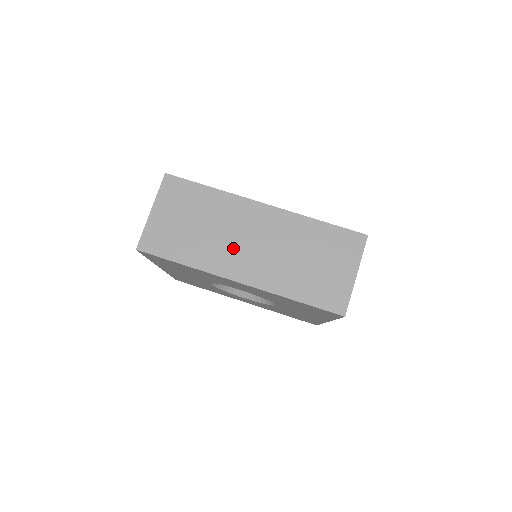
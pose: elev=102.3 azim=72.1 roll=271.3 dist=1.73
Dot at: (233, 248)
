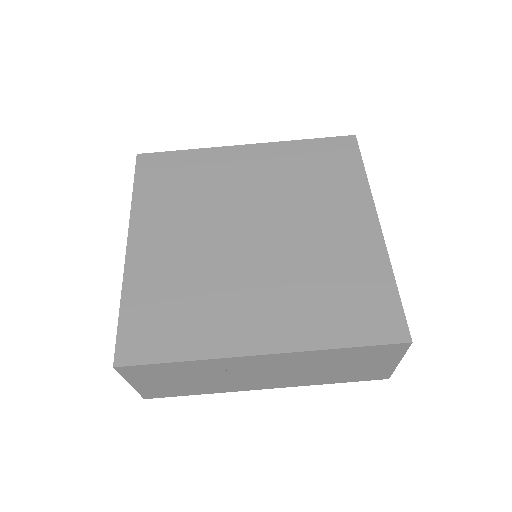
Dot at: (245, 380)
